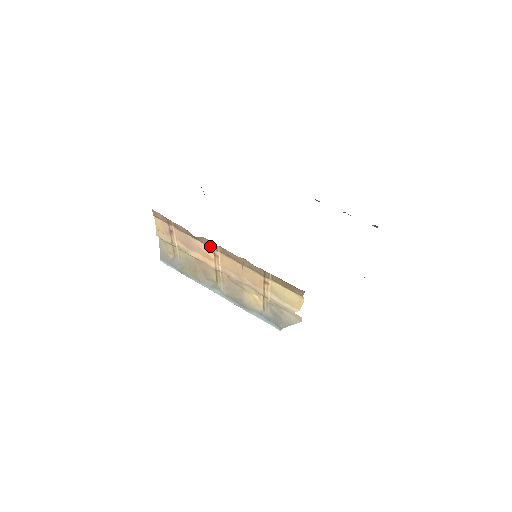
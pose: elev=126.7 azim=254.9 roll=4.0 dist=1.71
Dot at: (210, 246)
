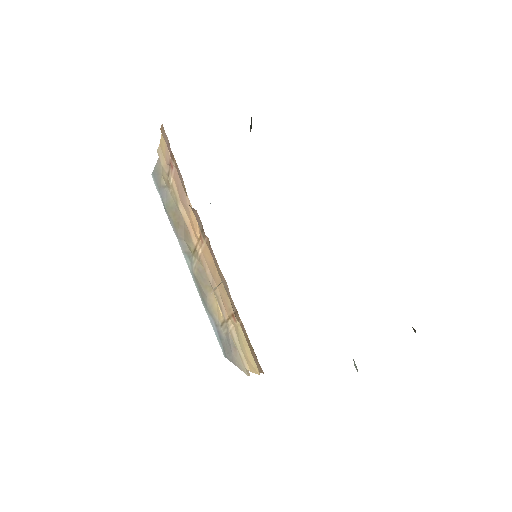
Dot at: (199, 226)
